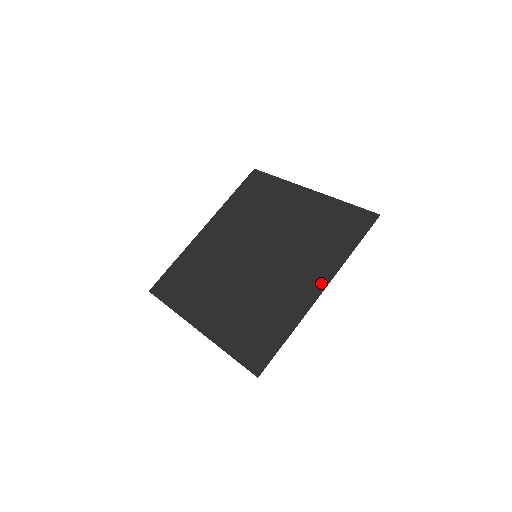
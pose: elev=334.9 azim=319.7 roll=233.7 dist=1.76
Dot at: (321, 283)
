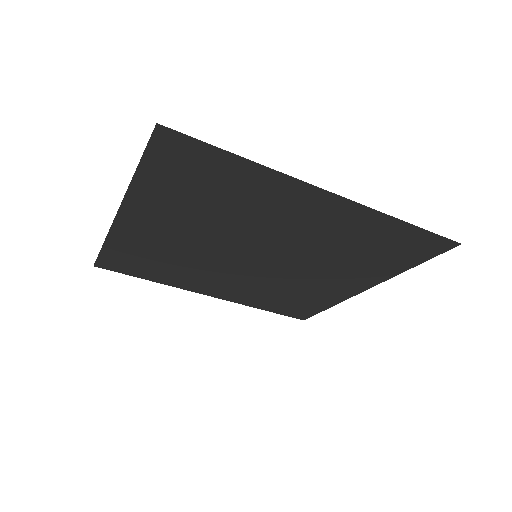
Dot at: (335, 201)
